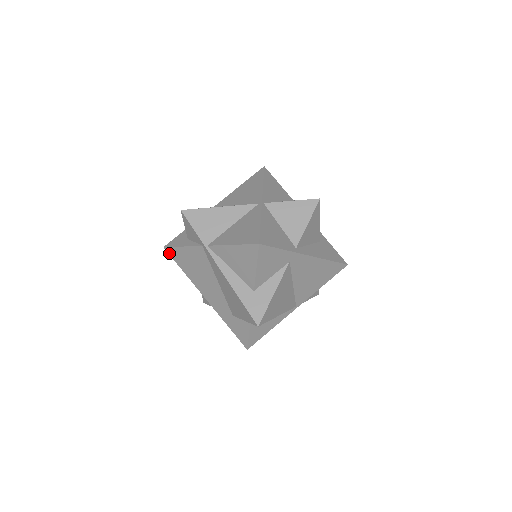
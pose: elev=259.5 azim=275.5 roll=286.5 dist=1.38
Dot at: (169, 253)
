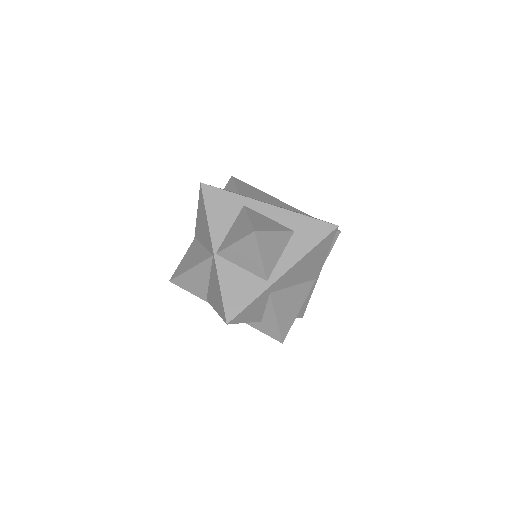
Dot at: occluded
